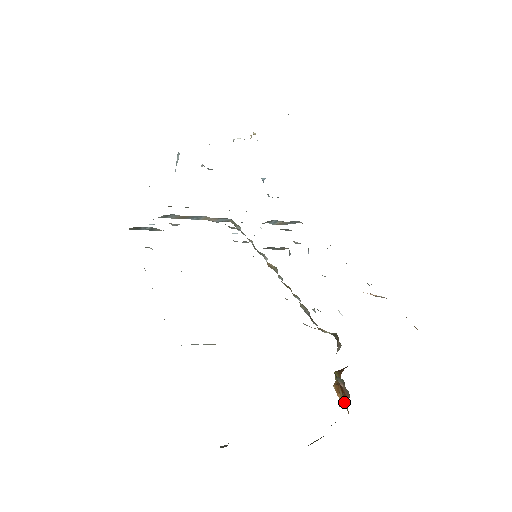
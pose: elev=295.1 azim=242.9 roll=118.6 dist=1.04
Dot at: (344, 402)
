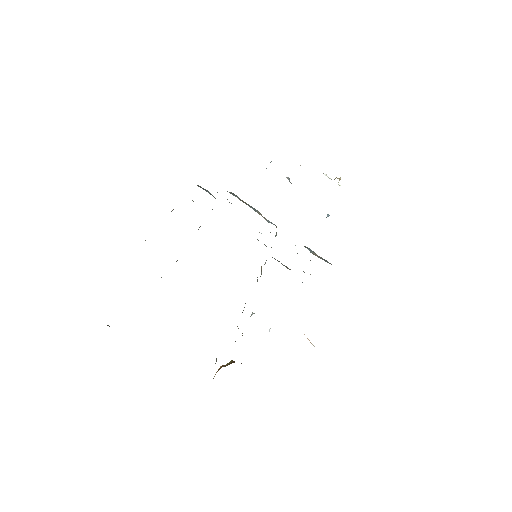
Dot at: occluded
